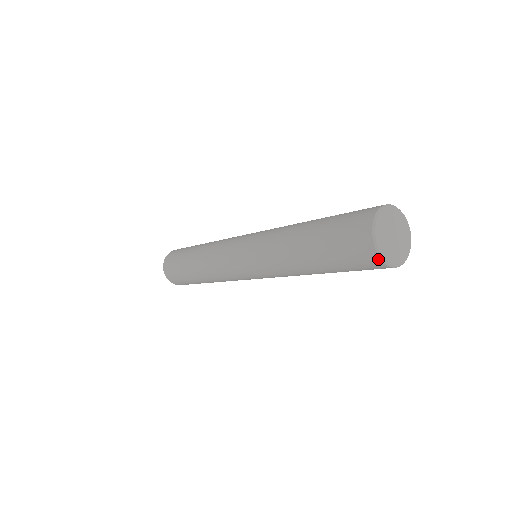
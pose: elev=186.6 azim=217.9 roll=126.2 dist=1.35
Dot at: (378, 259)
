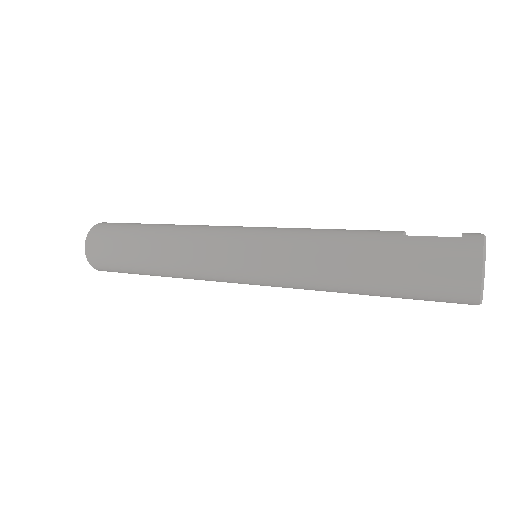
Dot at: (476, 304)
